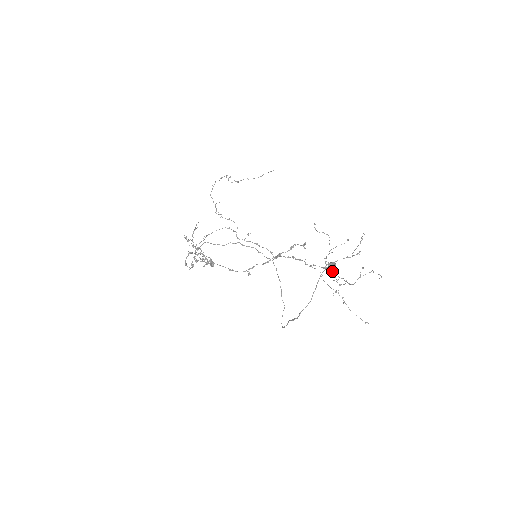
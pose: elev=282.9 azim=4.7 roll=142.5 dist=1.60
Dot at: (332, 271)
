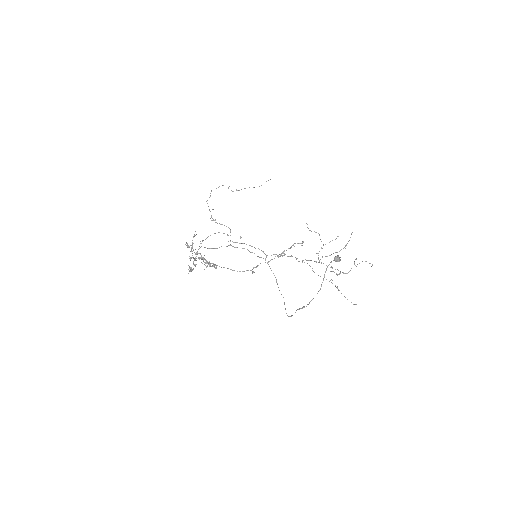
Dot at: occluded
